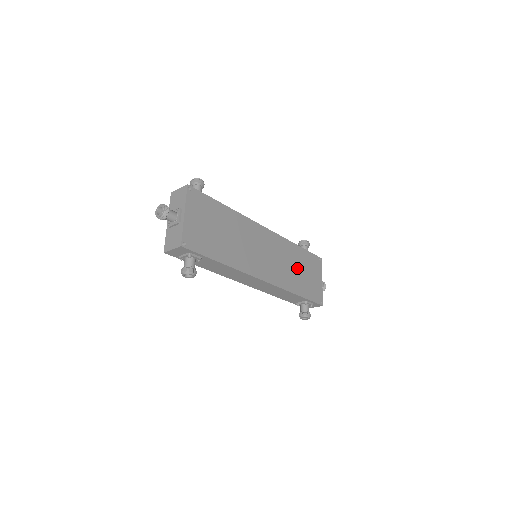
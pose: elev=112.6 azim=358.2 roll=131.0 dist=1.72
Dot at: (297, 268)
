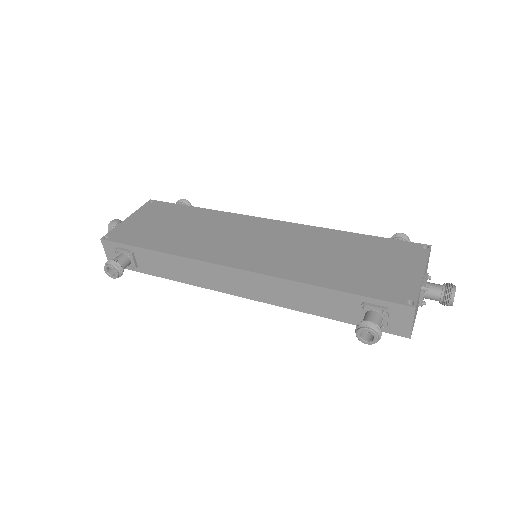
Dot at: (339, 256)
